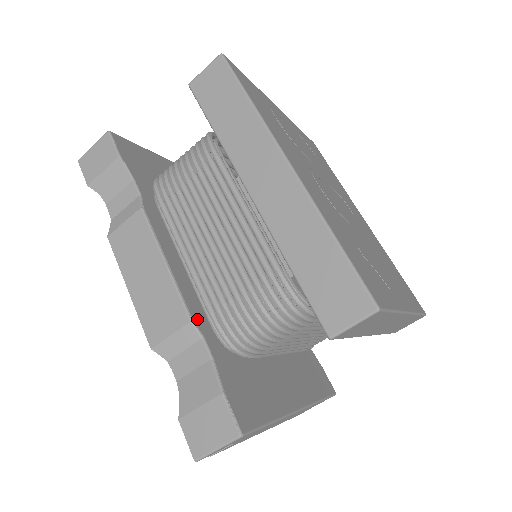
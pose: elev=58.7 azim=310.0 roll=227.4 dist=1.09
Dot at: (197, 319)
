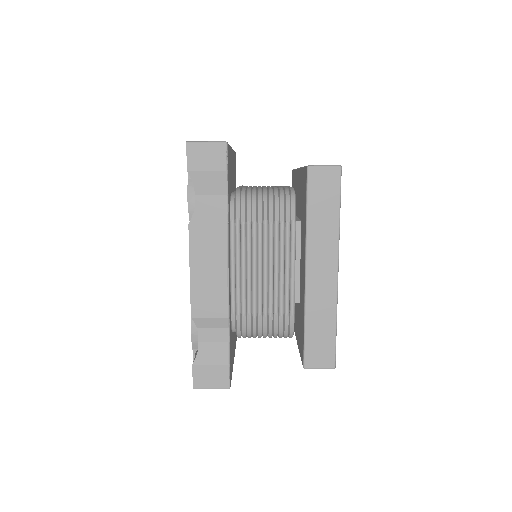
Dot at: occluded
